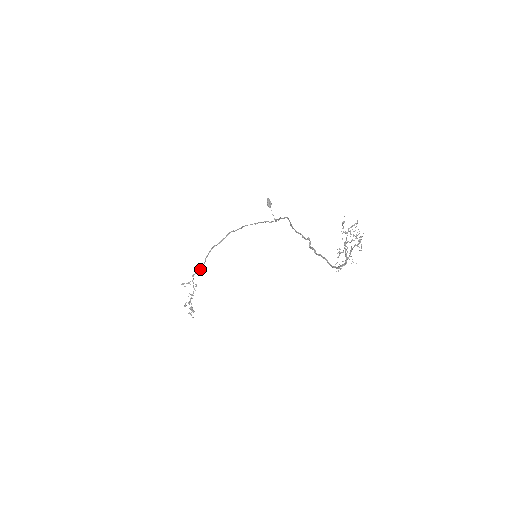
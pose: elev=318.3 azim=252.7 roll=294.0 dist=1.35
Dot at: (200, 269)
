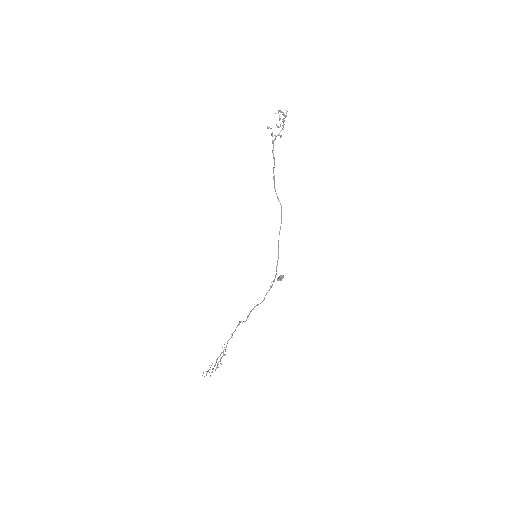
Dot at: (273, 157)
